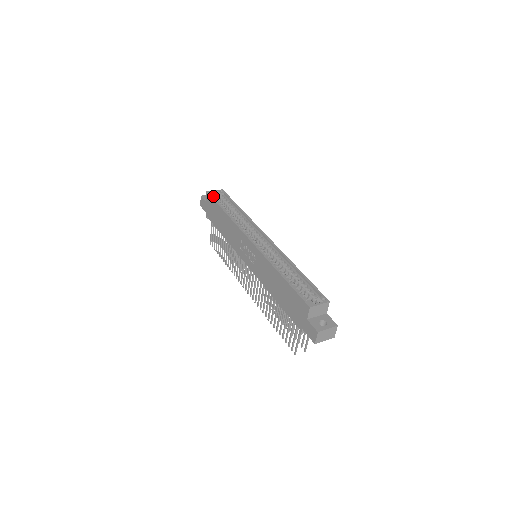
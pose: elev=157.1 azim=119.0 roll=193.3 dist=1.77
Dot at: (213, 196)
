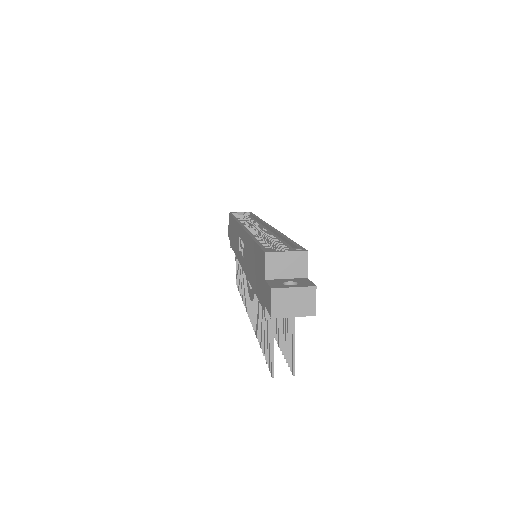
Dot at: occluded
